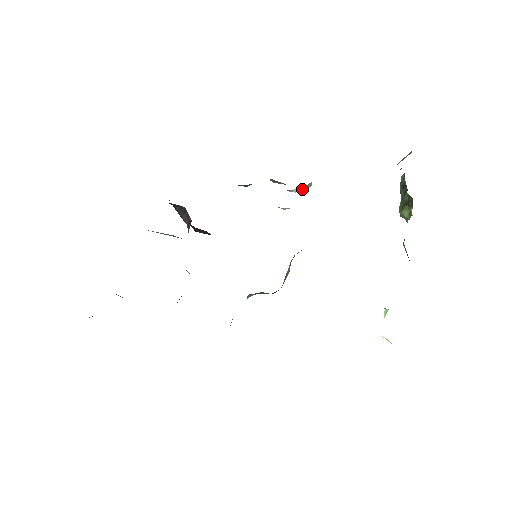
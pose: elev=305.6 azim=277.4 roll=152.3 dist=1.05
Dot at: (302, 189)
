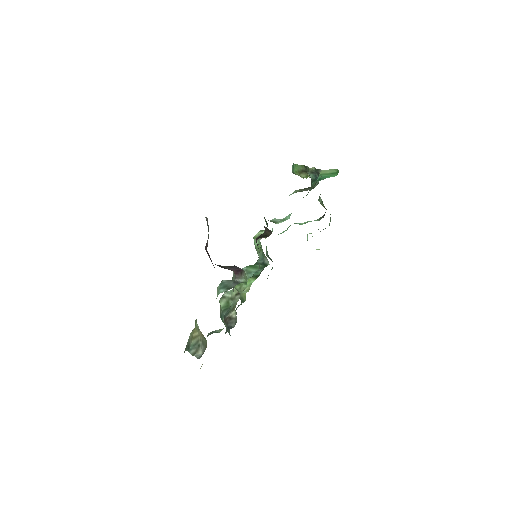
Dot at: occluded
